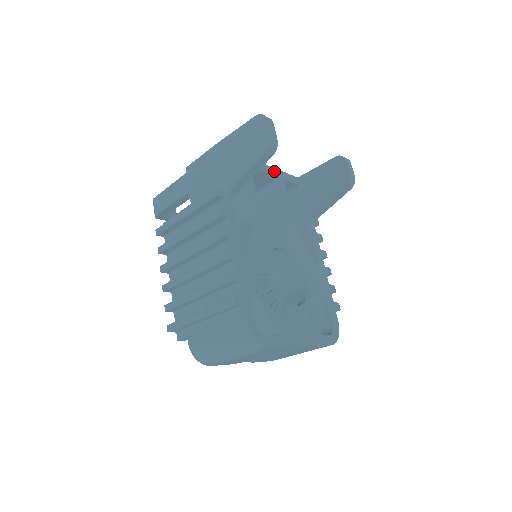
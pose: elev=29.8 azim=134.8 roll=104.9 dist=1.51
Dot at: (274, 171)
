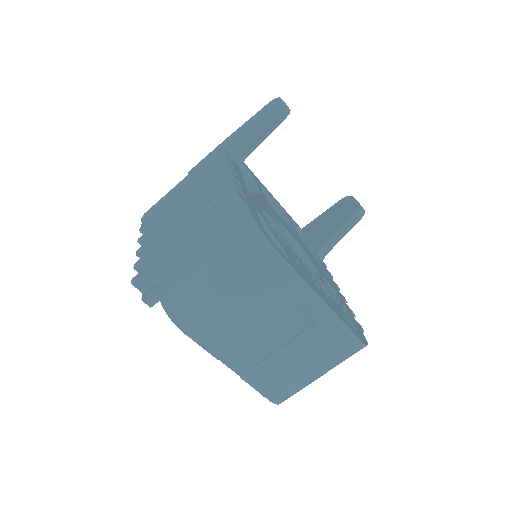
Dot at: (278, 203)
